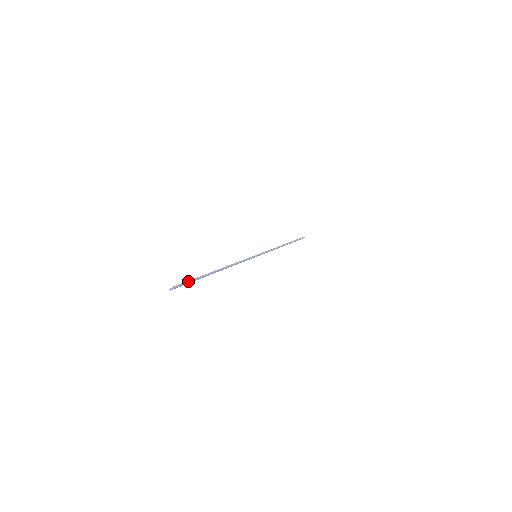
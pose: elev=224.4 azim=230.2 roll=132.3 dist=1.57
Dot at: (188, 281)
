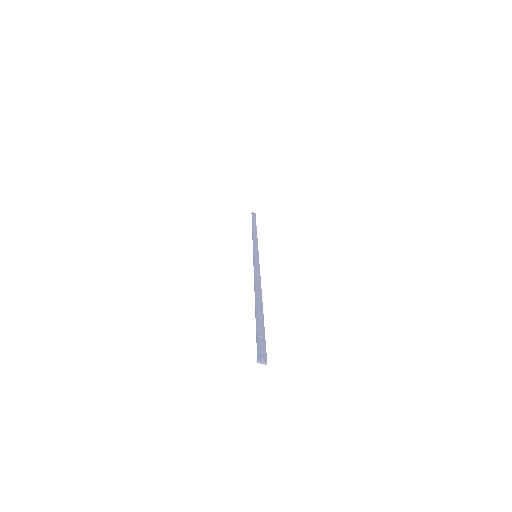
Dot at: occluded
